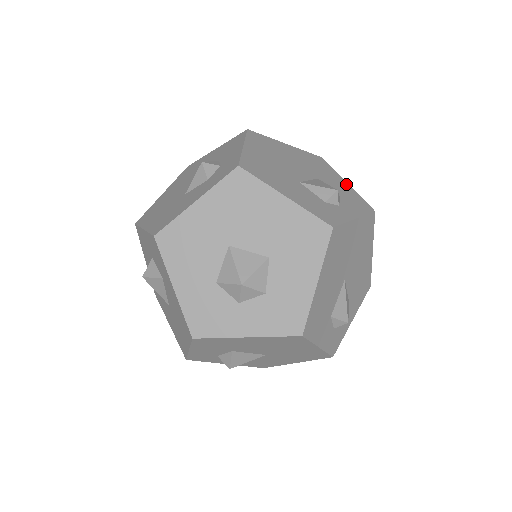
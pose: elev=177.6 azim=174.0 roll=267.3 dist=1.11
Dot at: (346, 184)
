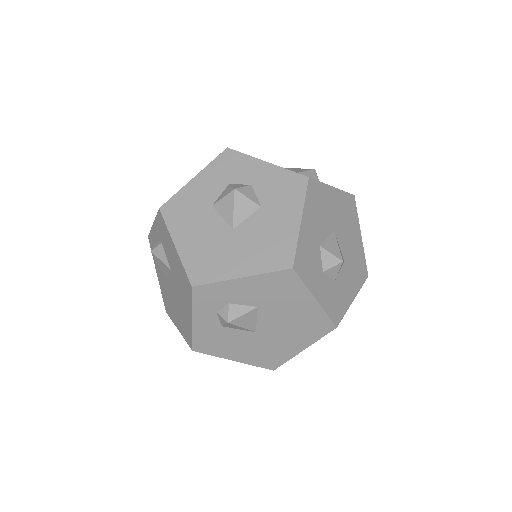
Dot at: occluded
